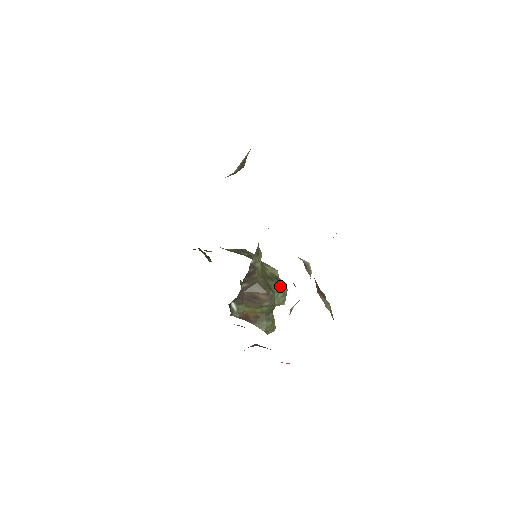
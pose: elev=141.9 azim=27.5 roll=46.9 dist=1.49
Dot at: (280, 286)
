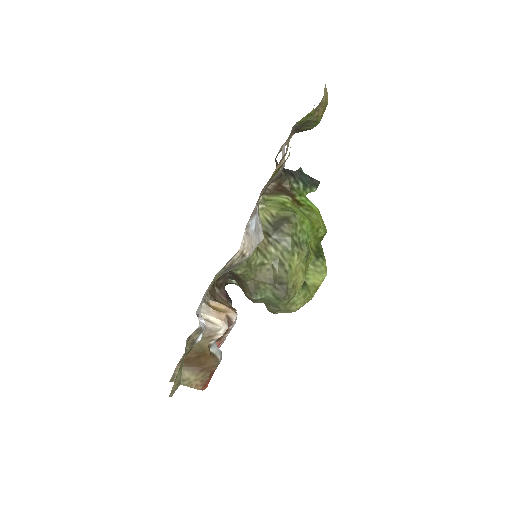
Dot at: (277, 294)
